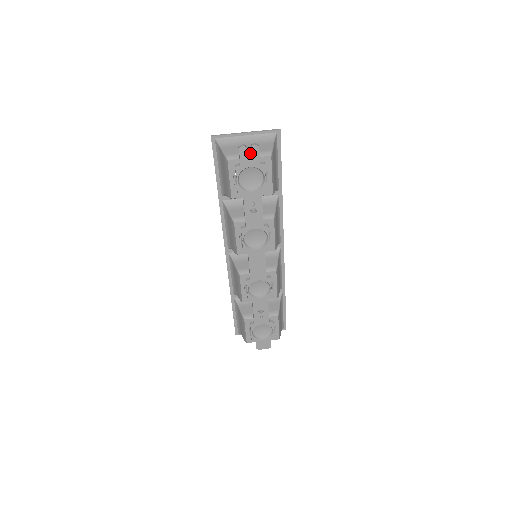
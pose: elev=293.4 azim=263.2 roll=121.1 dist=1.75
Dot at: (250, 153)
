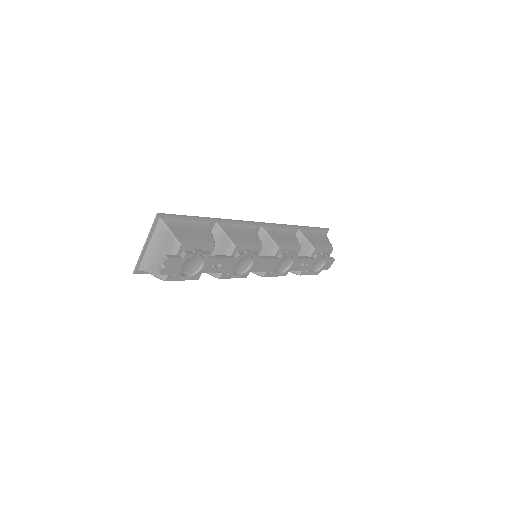
Dot at: (169, 266)
